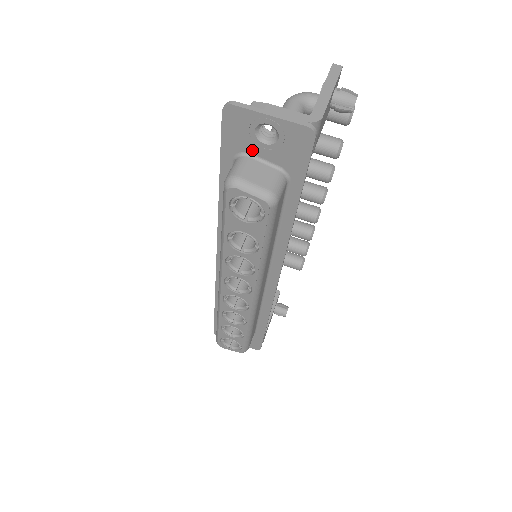
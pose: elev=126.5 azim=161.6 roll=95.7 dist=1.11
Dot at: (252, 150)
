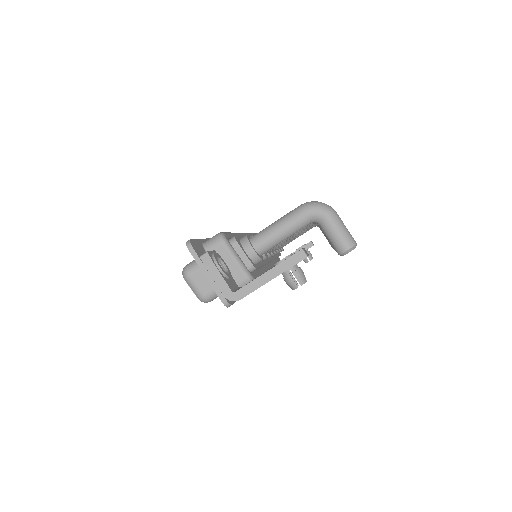
Dot at: occluded
